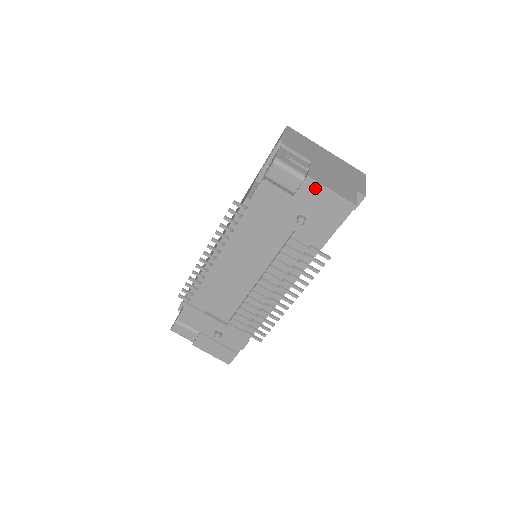
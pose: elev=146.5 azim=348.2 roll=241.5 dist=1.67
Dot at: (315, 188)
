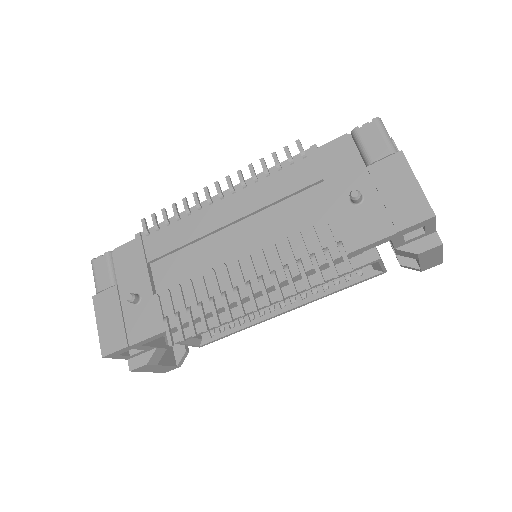
Dot at: (400, 169)
